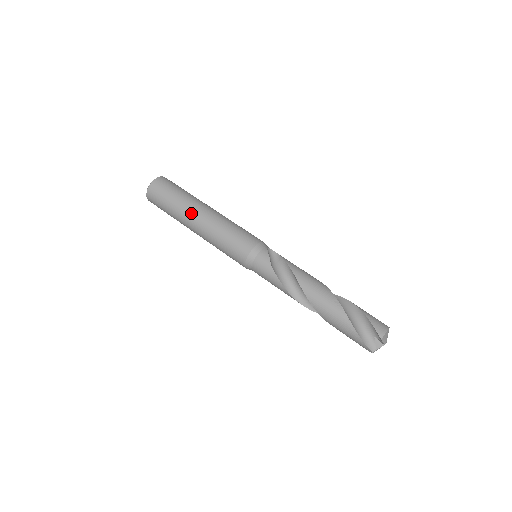
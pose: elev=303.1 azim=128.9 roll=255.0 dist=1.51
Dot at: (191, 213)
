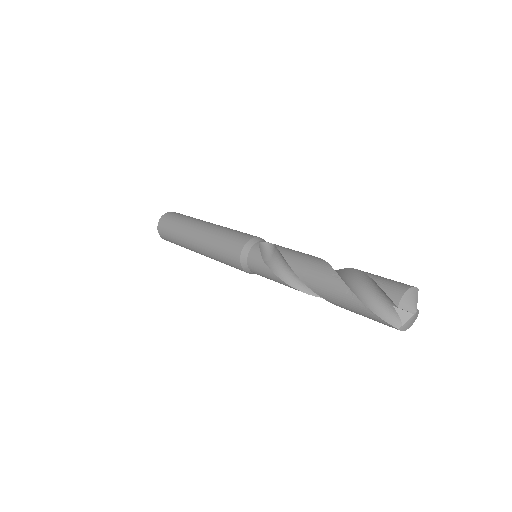
Dot at: (189, 236)
